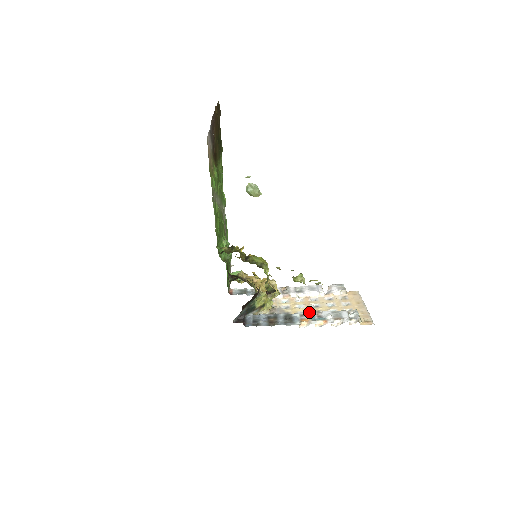
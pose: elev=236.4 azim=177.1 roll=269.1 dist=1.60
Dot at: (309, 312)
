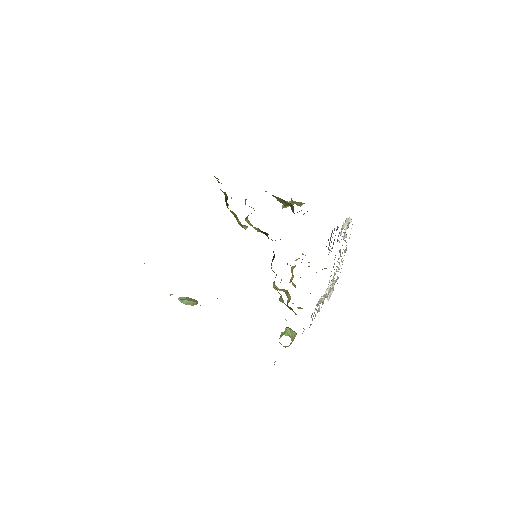
Dot at: occluded
